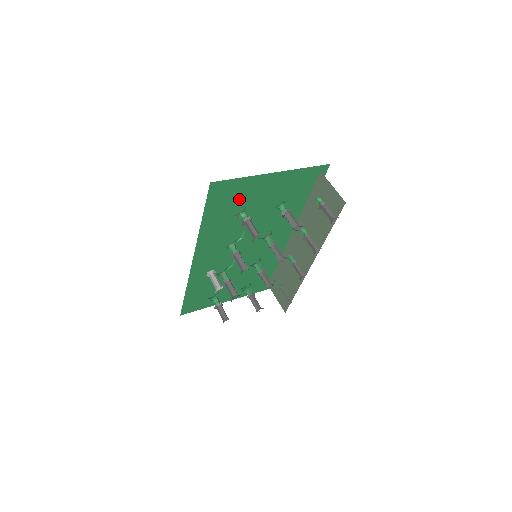
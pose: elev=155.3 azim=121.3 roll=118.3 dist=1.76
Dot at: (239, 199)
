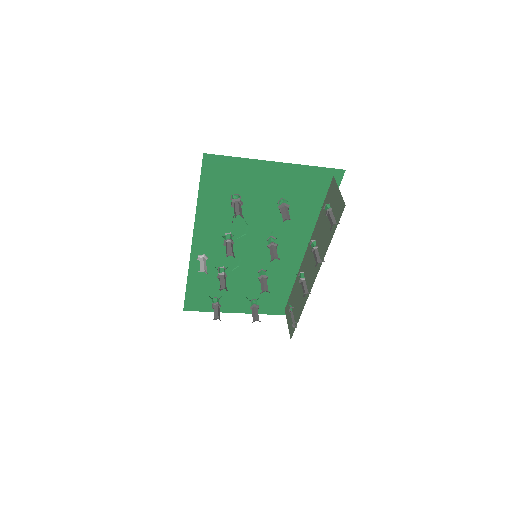
Dot at: (238, 183)
